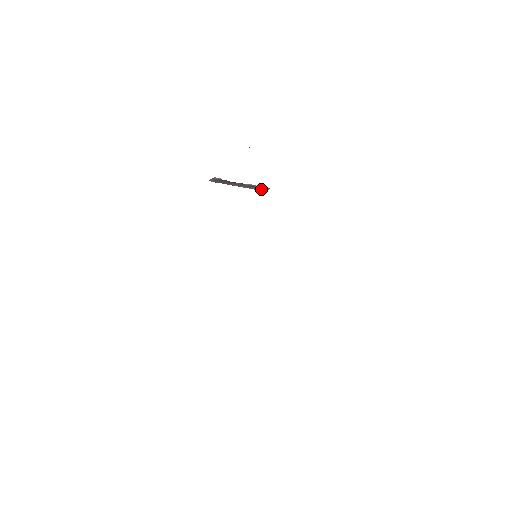
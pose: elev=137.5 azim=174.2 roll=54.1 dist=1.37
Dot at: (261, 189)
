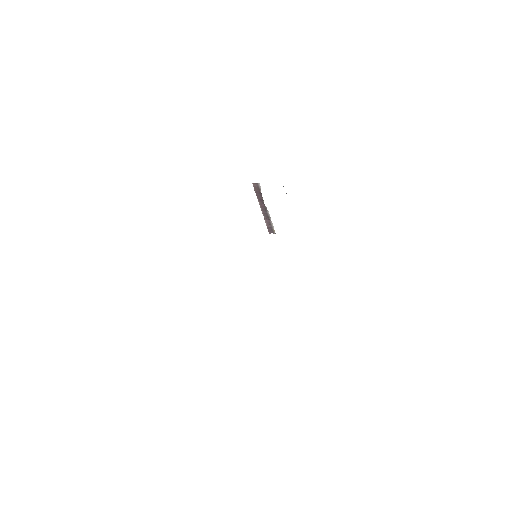
Dot at: (269, 227)
